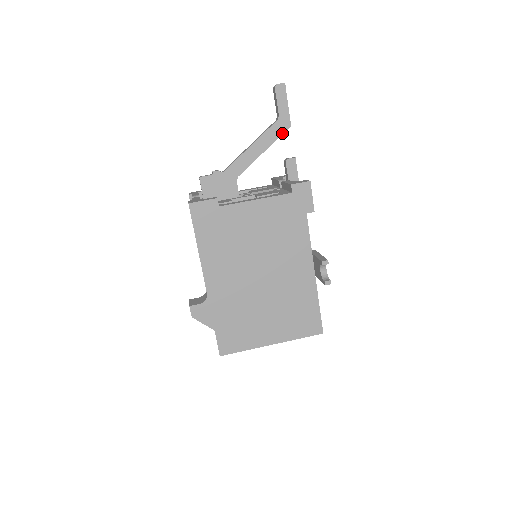
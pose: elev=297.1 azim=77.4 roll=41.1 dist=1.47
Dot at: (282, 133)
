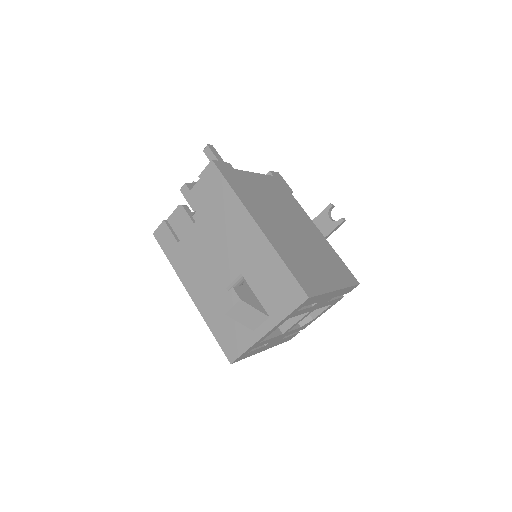
Dot at: occluded
